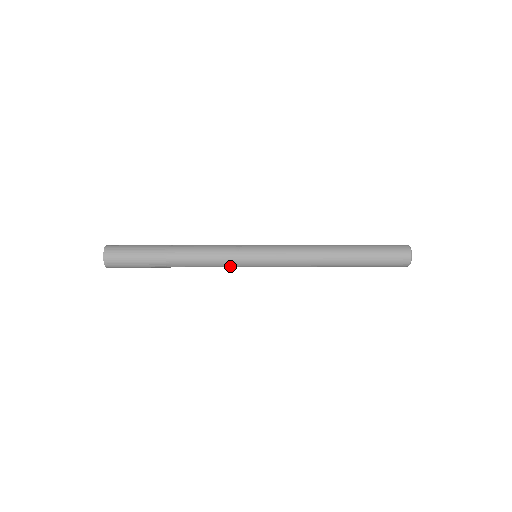
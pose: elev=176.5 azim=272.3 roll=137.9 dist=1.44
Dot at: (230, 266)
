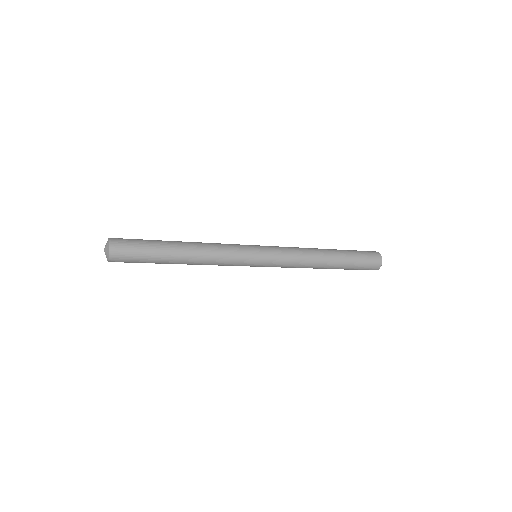
Dot at: (236, 257)
